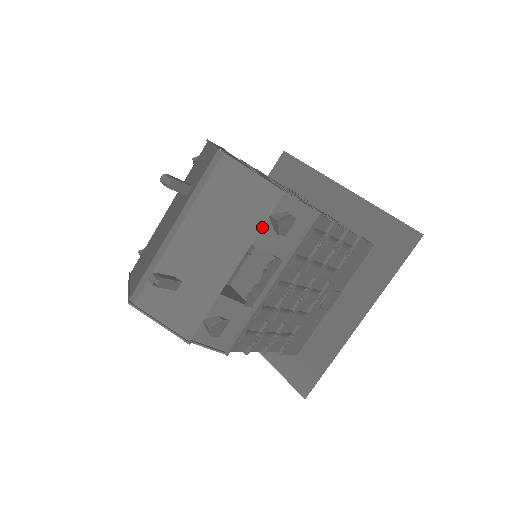
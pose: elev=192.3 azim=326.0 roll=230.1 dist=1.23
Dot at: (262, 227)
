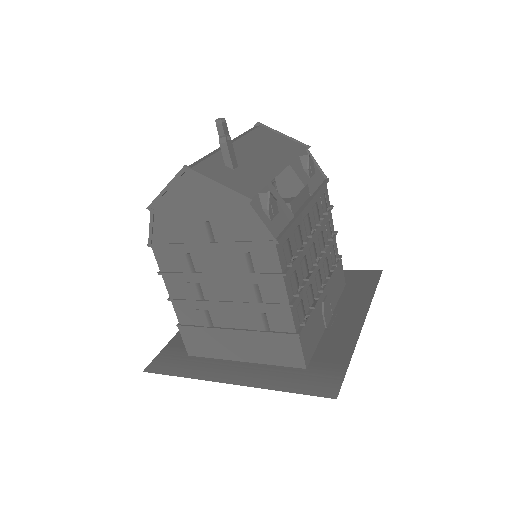
Dot at: (296, 160)
